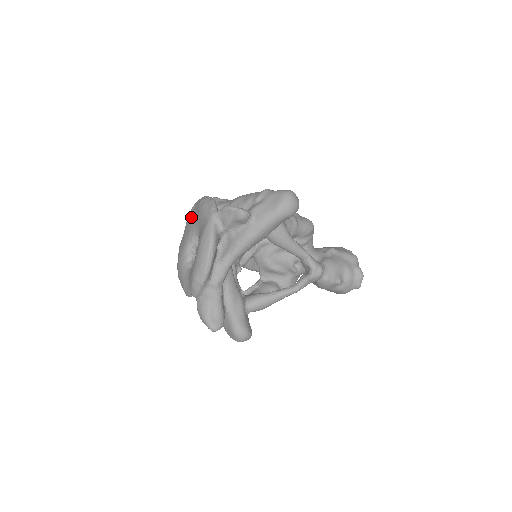
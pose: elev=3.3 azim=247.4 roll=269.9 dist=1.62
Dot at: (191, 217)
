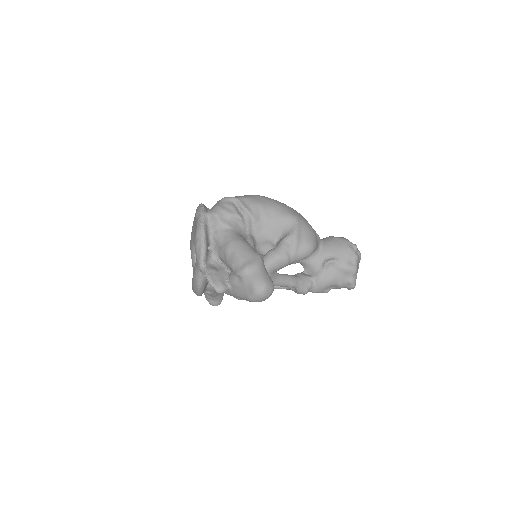
Dot at: (195, 223)
